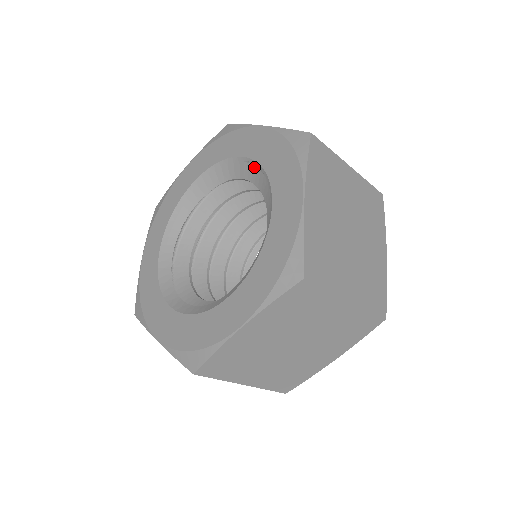
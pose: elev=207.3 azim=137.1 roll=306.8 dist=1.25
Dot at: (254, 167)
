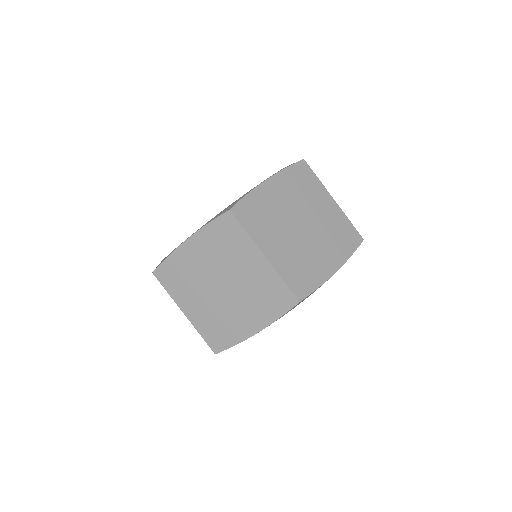
Dot at: occluded
